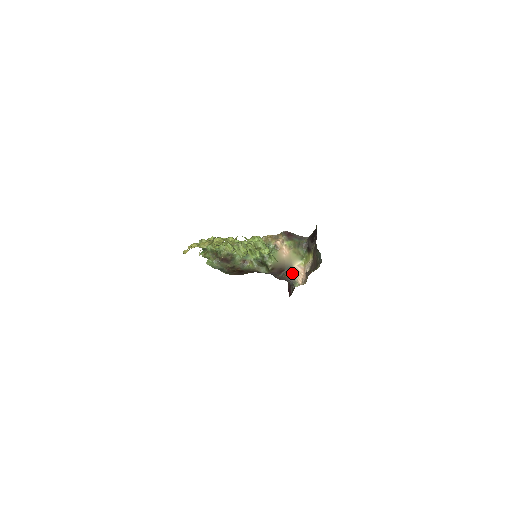
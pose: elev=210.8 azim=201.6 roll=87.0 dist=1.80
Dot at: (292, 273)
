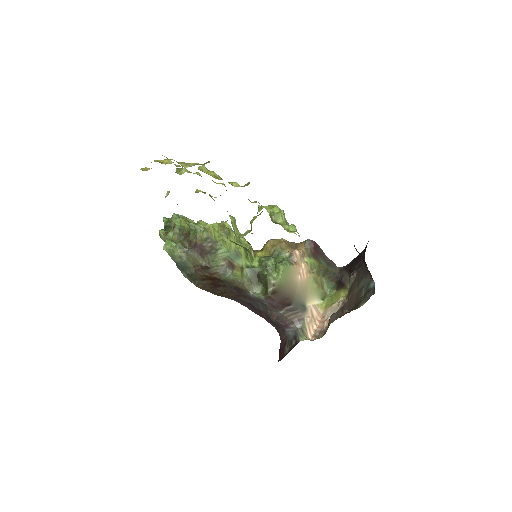
Dot at: (301, 315)
